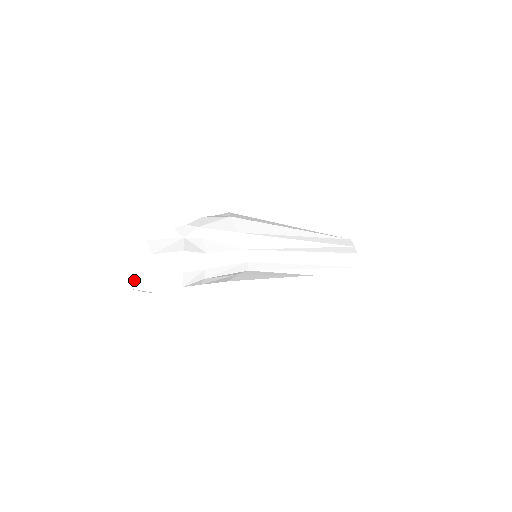
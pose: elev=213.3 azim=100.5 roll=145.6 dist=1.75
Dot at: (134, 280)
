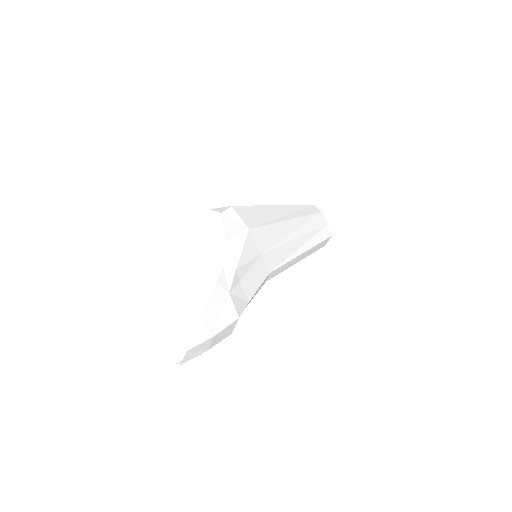
Dot at: occluded
